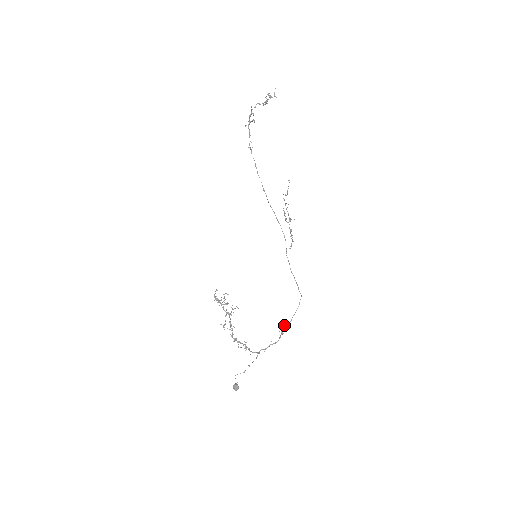
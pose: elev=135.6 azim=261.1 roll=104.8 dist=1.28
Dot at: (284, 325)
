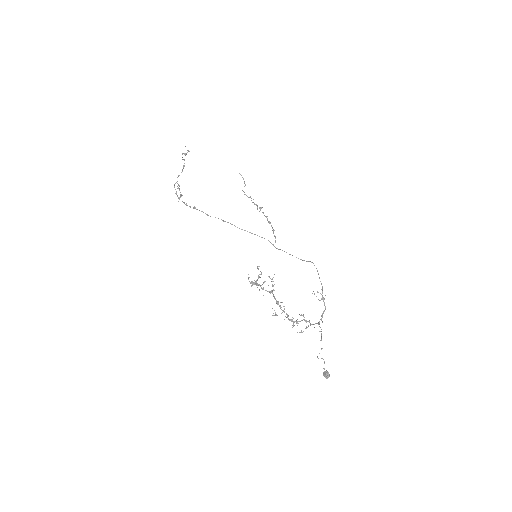
Dot at: occluded
